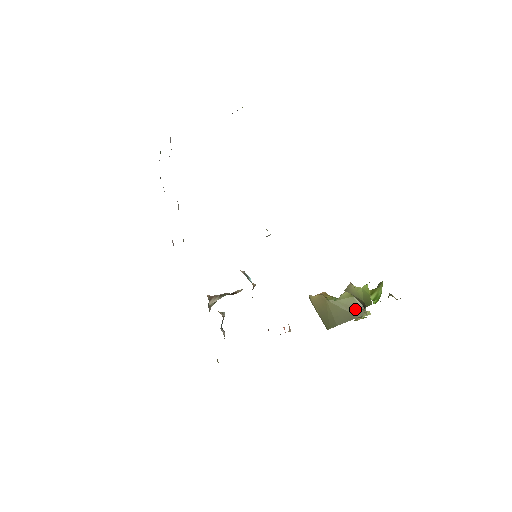
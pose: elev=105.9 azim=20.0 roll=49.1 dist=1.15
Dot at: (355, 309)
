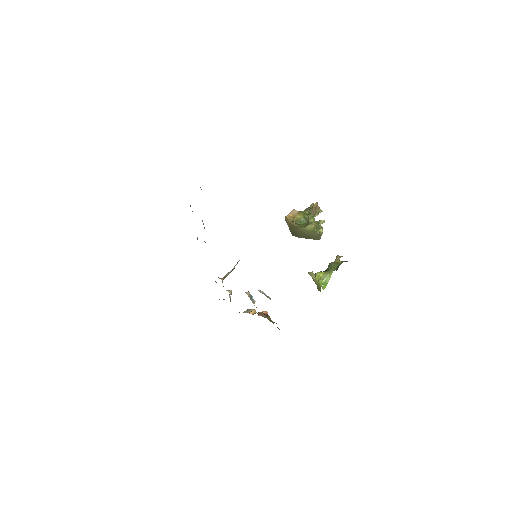
Dot at: (314, 236)
